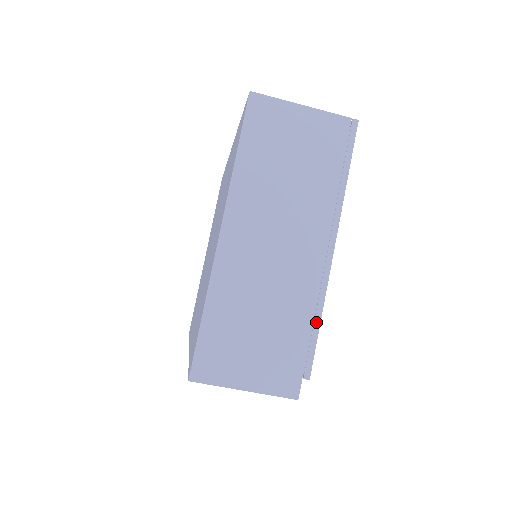
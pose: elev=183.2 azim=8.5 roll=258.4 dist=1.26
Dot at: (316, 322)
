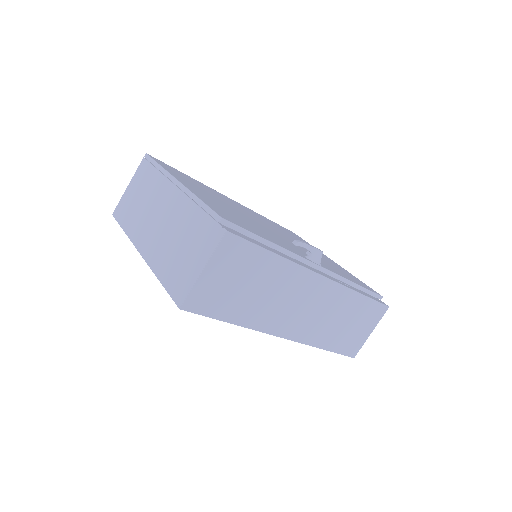
Dot at: (199, 204)
